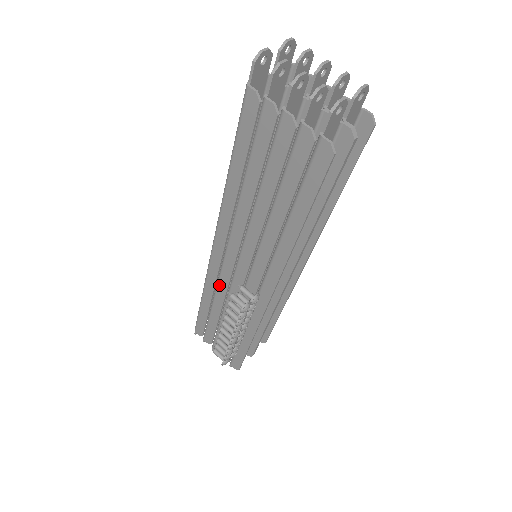
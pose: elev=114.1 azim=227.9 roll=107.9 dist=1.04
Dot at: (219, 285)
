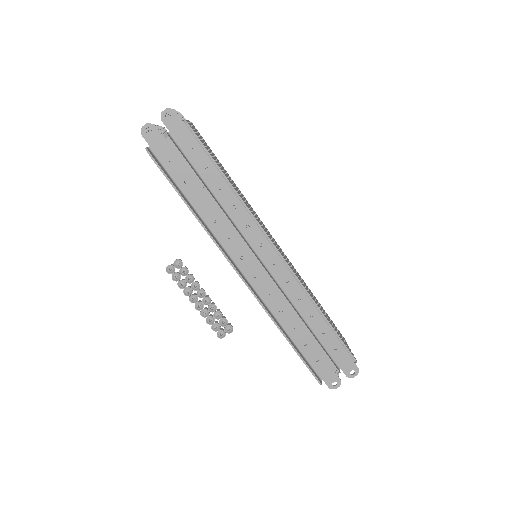
Dot at: occluded
